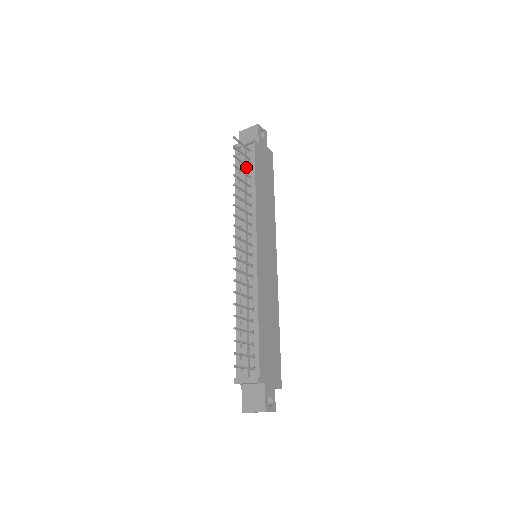
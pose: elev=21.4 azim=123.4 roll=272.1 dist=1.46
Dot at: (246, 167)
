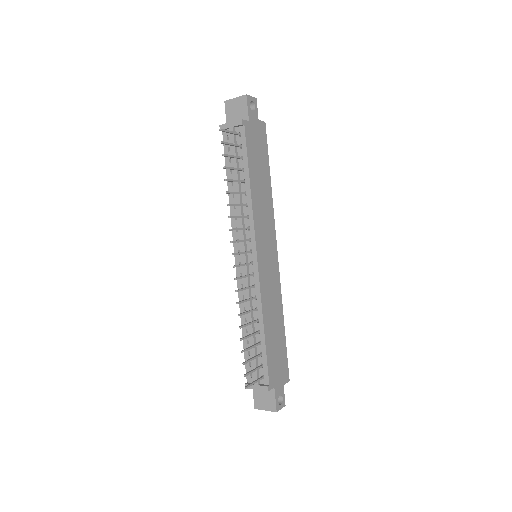
Dot at: occluded
